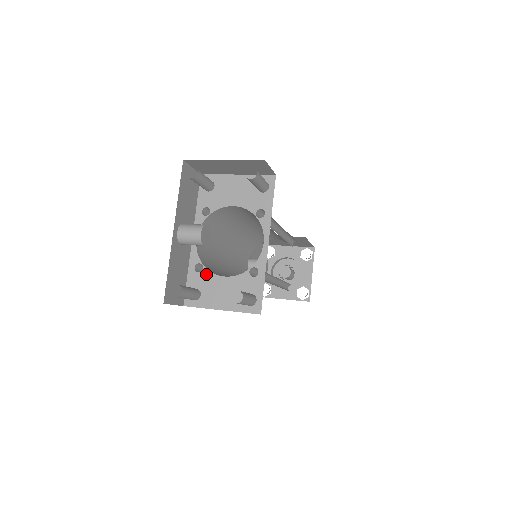
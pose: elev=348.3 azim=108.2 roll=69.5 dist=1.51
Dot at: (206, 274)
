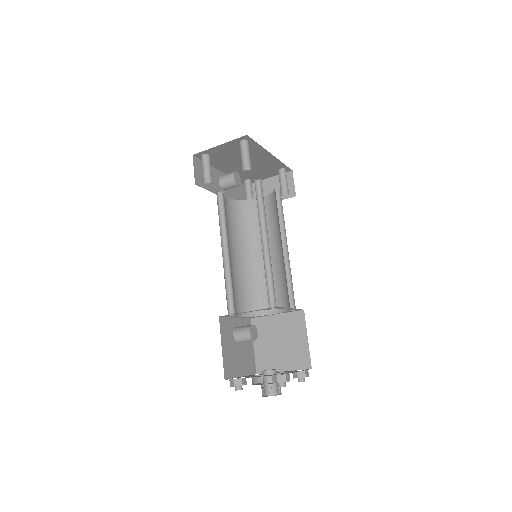
Dot at: occluded
